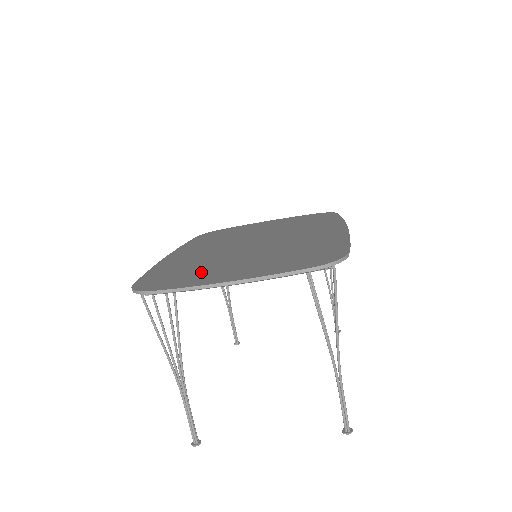
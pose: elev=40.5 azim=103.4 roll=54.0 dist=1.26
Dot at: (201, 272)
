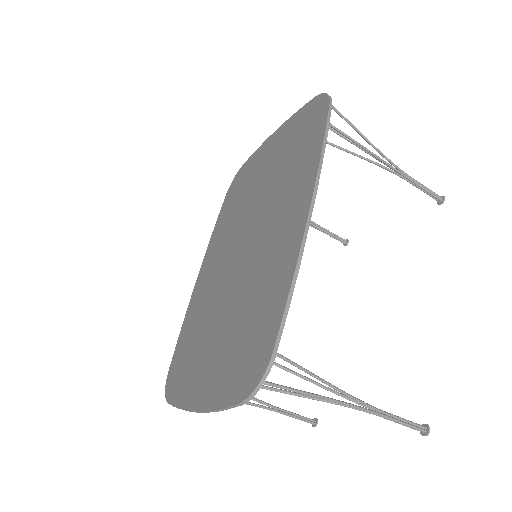
Dot at: (195, 359)
